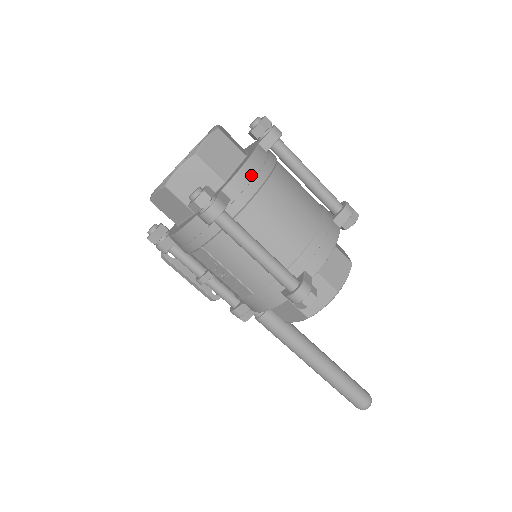
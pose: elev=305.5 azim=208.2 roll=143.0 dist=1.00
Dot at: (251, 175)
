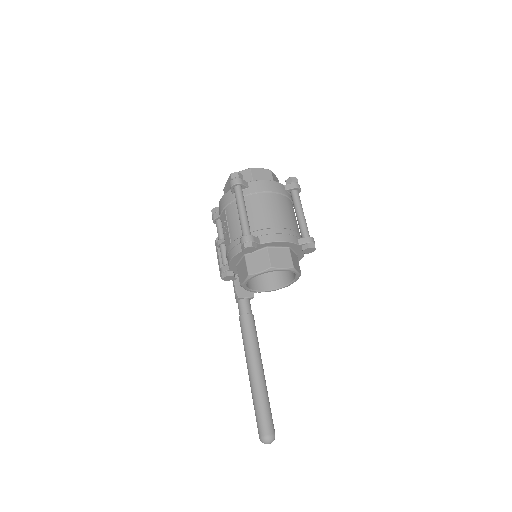
Dot at: (266, 185)
